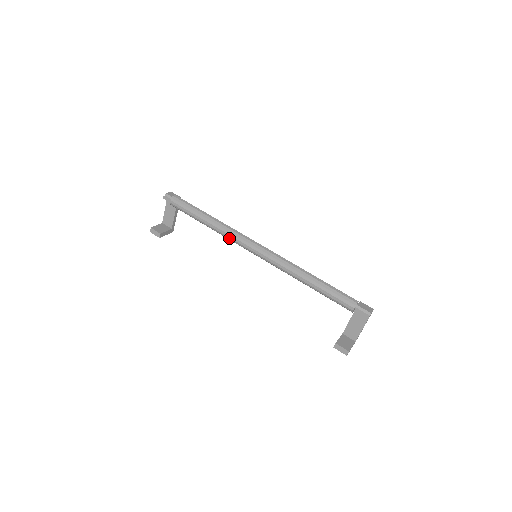
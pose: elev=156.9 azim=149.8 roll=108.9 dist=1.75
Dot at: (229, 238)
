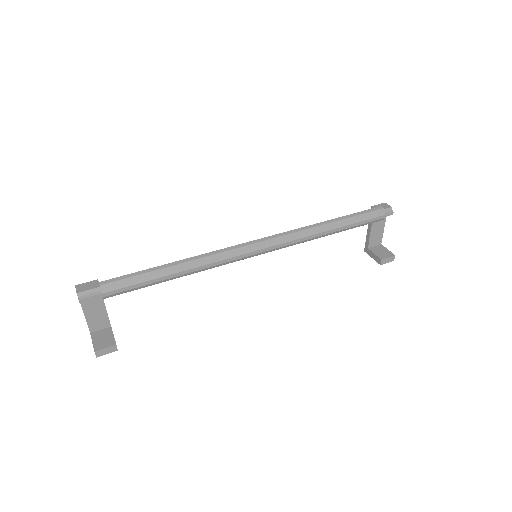
Dot at: (219, 265)
